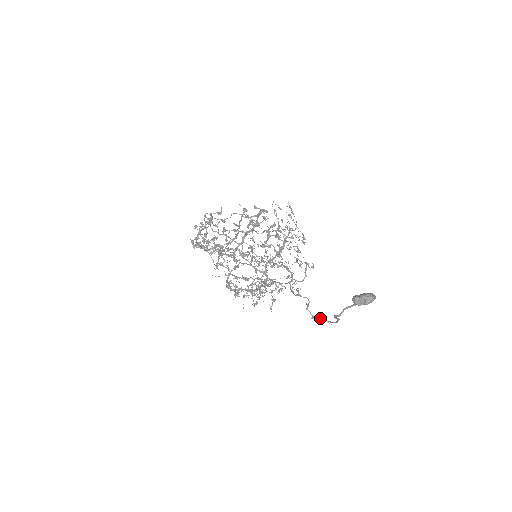
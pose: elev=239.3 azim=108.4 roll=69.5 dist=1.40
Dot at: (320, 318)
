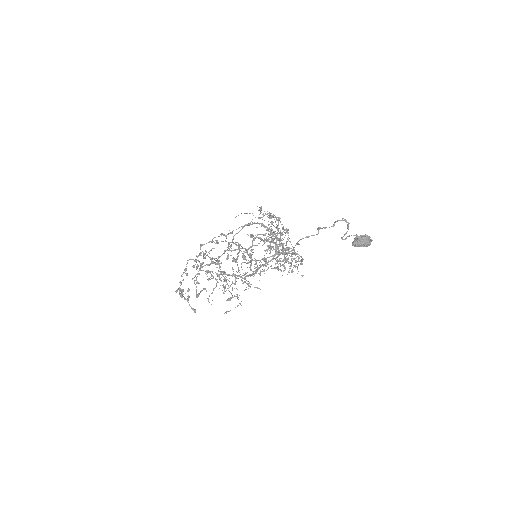
Dot at: (333, 224)
